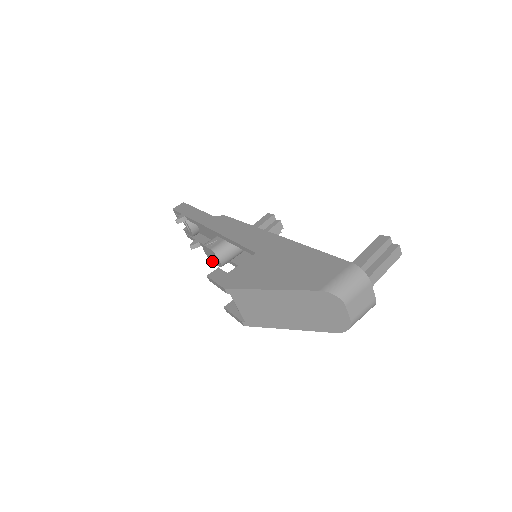
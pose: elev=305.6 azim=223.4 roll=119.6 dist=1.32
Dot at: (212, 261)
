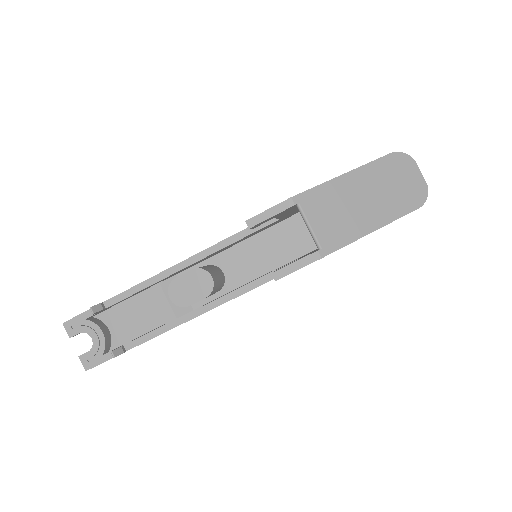
Dot at: (187, 304)
